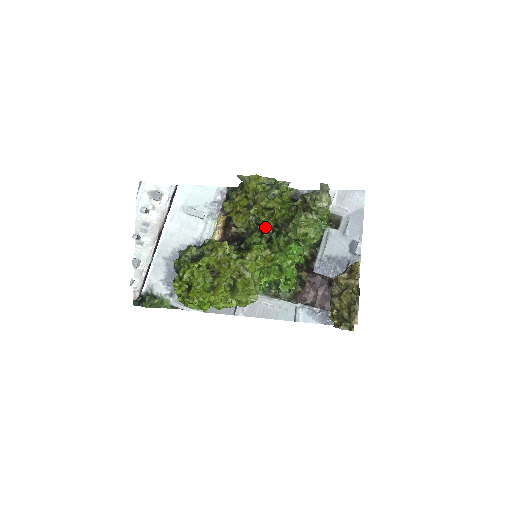
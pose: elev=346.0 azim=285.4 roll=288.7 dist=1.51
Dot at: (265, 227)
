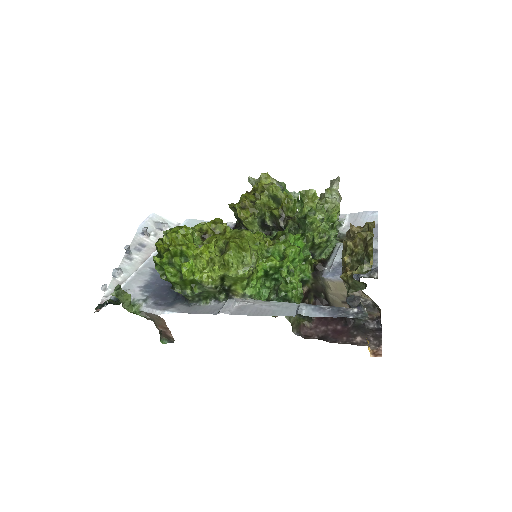
Dot at: (270, 224)
